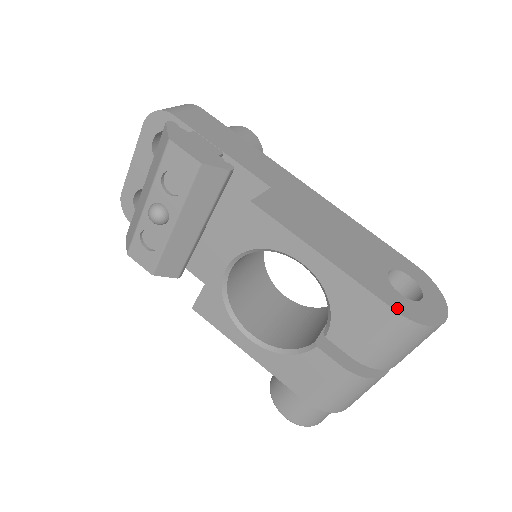
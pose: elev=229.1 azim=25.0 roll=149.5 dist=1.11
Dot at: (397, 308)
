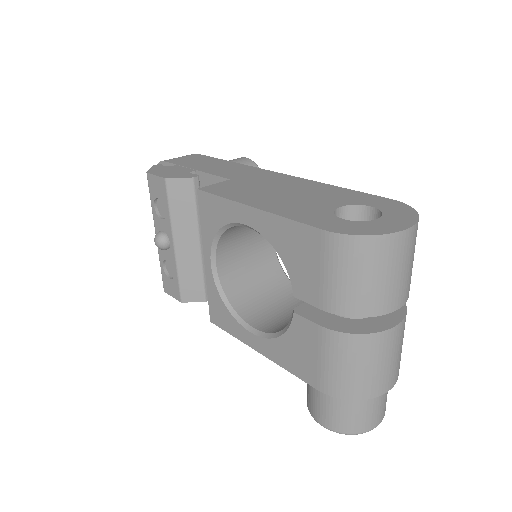
Dot at: (326, 228)
